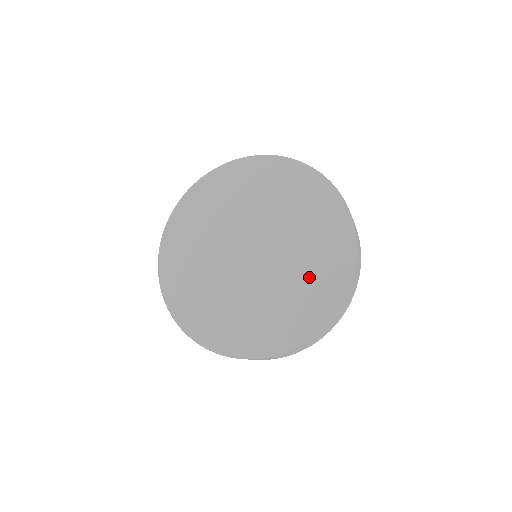
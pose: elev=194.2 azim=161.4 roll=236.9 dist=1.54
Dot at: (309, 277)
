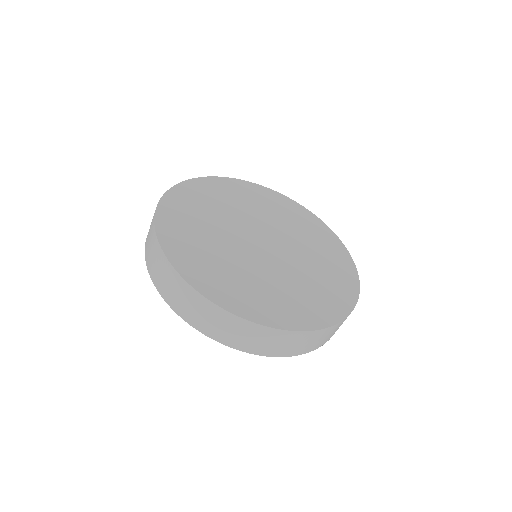
Dot at: (279, 294)
